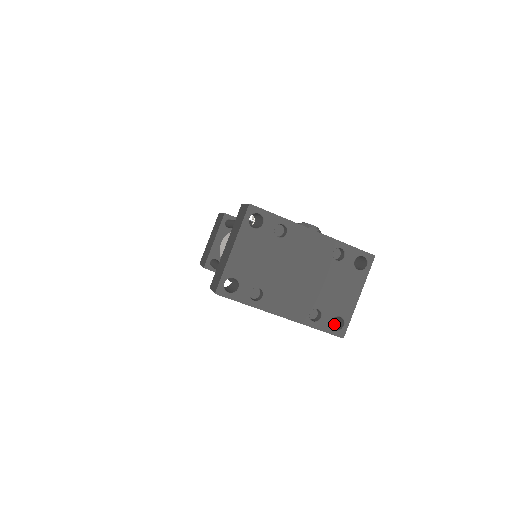
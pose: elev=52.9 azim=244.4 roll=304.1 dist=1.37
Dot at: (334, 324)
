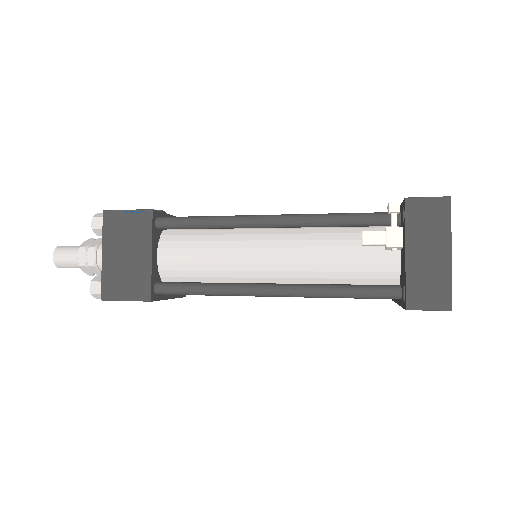
Dot at: occluded
